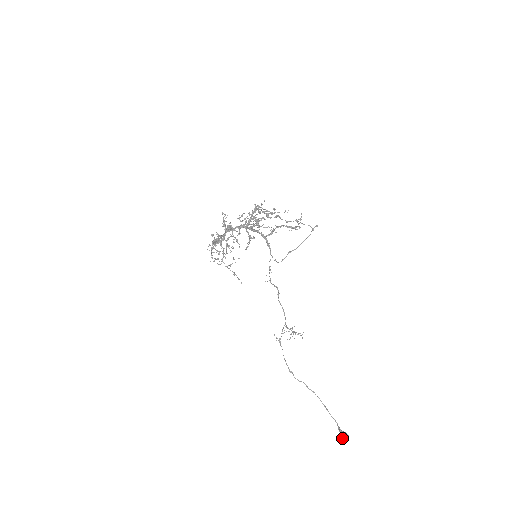
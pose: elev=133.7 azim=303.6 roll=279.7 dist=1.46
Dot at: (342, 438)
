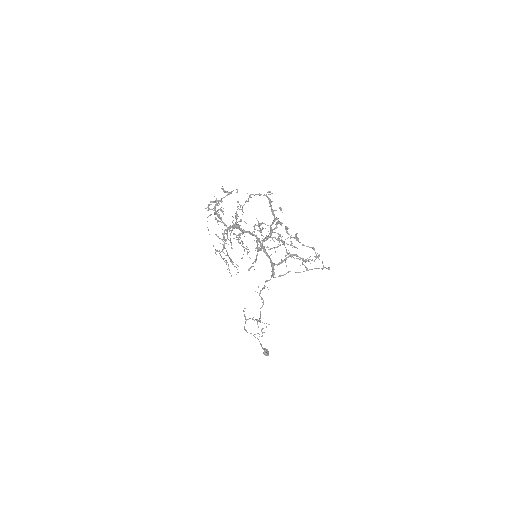
Dot at: (264, 354)
